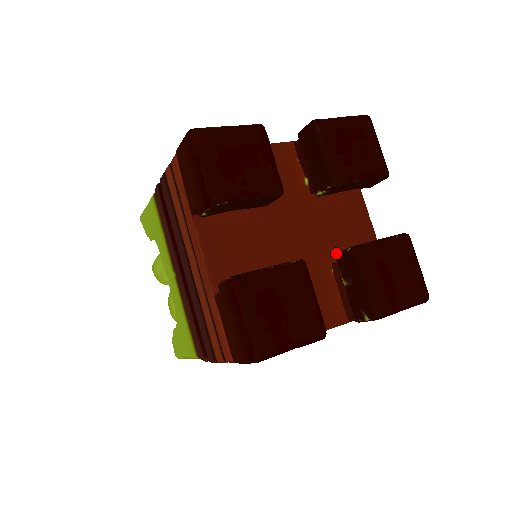
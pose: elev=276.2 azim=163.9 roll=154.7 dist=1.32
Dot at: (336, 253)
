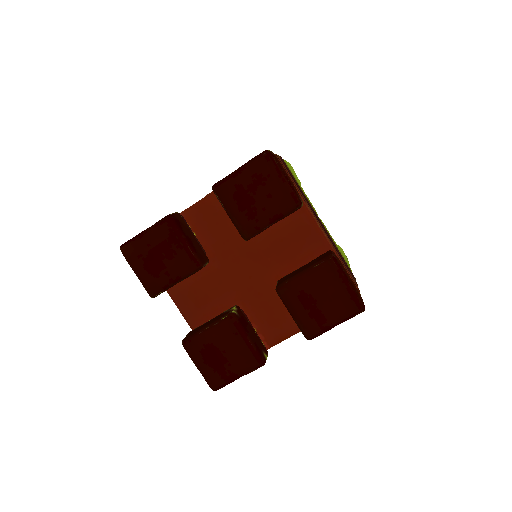
Dot at: (277, 282)
